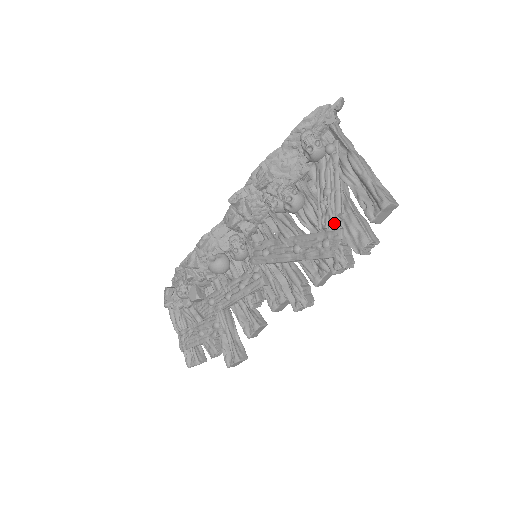
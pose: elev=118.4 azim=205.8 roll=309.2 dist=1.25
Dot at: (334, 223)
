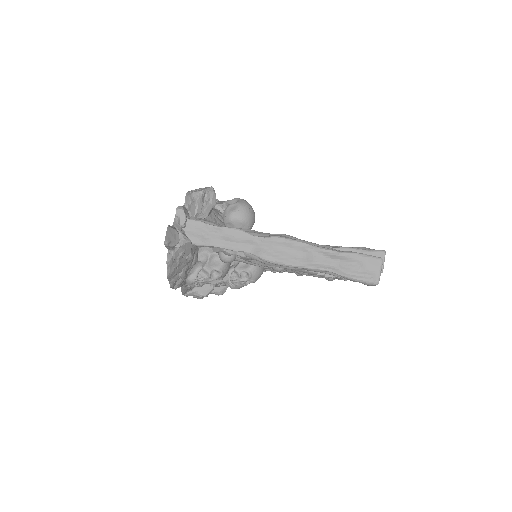
Dot at: (321, 277)
